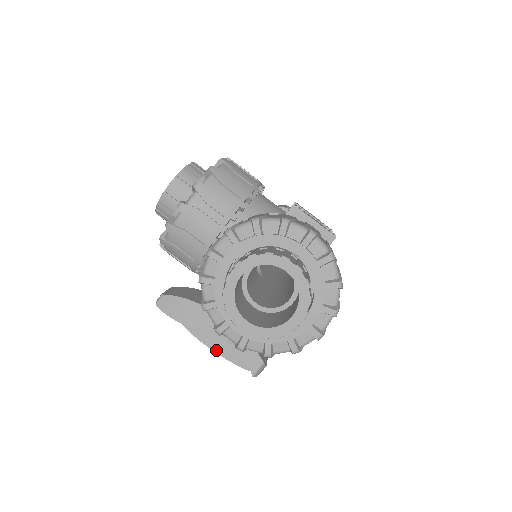
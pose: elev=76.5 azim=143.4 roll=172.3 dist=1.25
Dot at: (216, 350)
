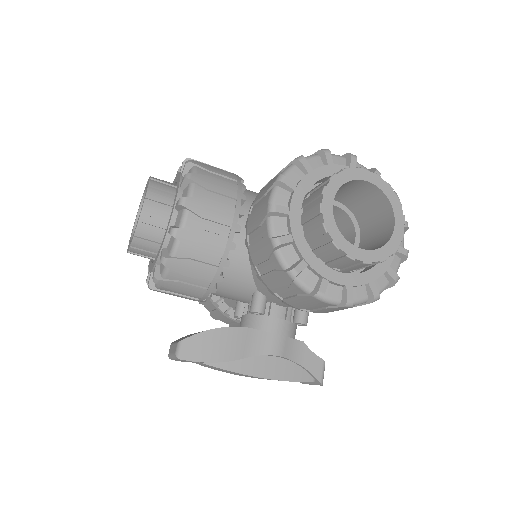
Dot at: (271, 376)
